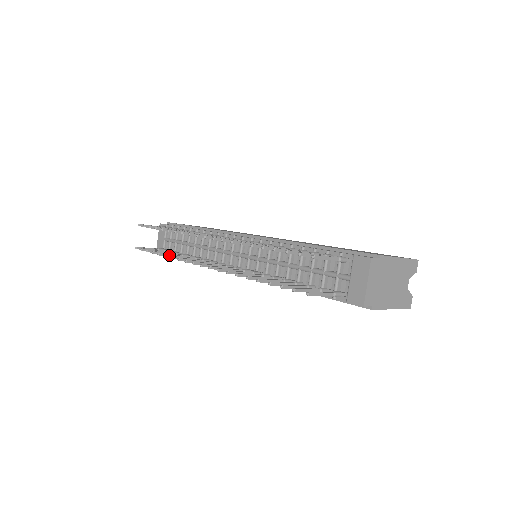
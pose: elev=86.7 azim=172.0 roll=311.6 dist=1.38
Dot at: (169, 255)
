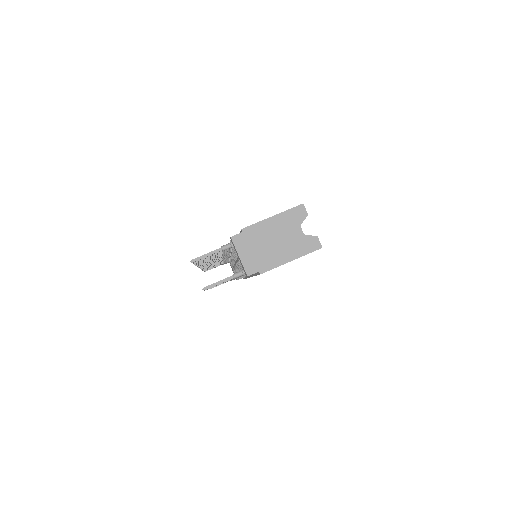
Dot at: occluded
